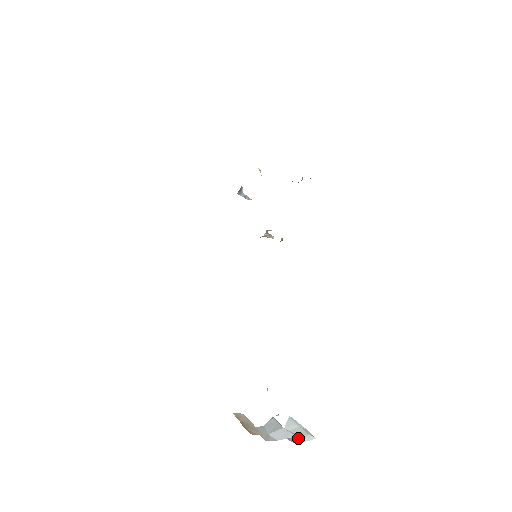
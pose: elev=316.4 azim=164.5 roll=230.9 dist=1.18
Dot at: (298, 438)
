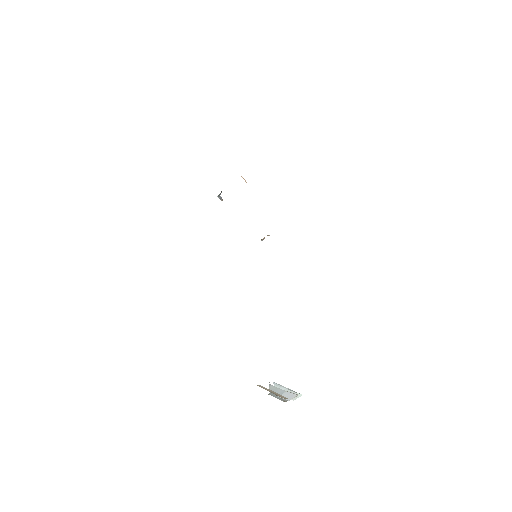
Dot at: occluded
